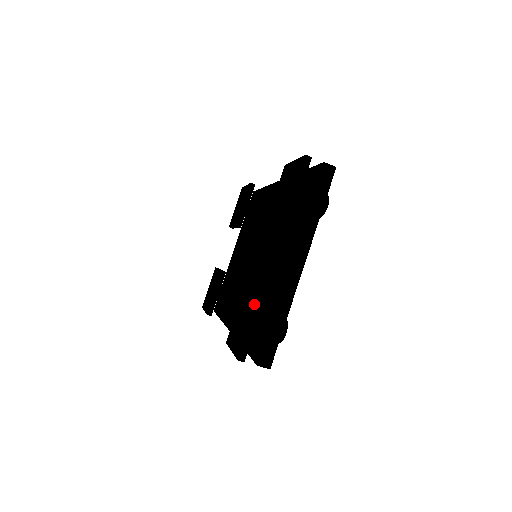
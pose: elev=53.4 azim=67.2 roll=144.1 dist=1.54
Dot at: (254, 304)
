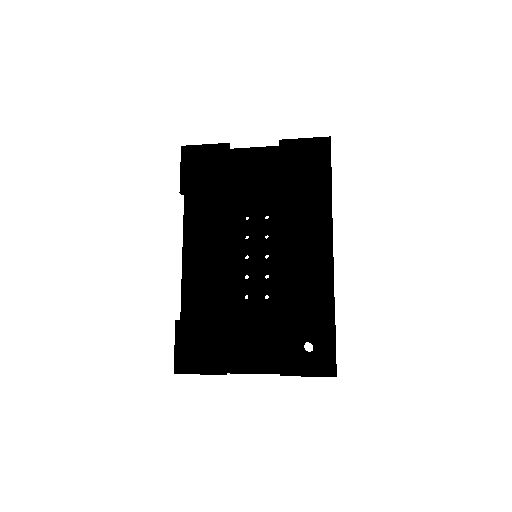
Dot at: (215, 370)
